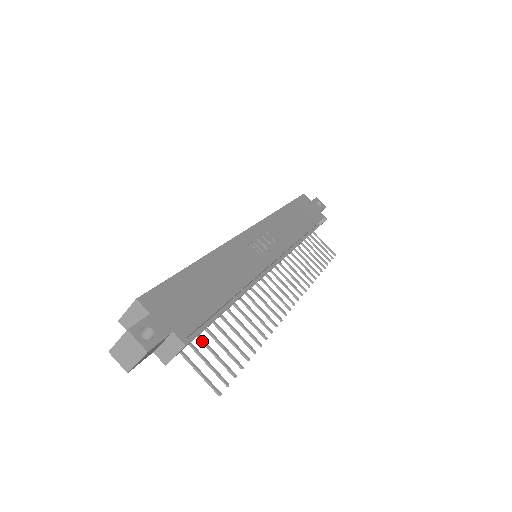
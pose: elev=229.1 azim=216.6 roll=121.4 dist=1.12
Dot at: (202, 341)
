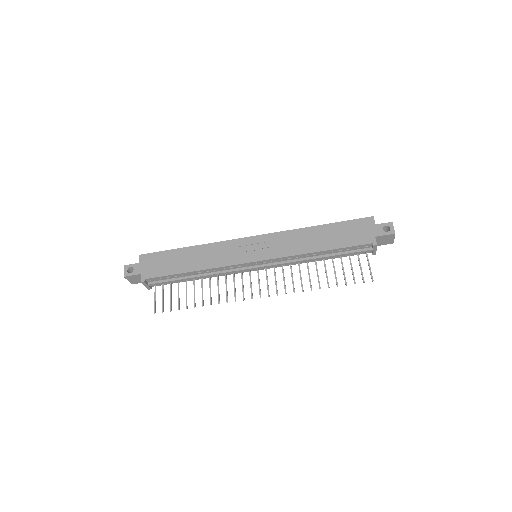
Dot at: (170, 287)
